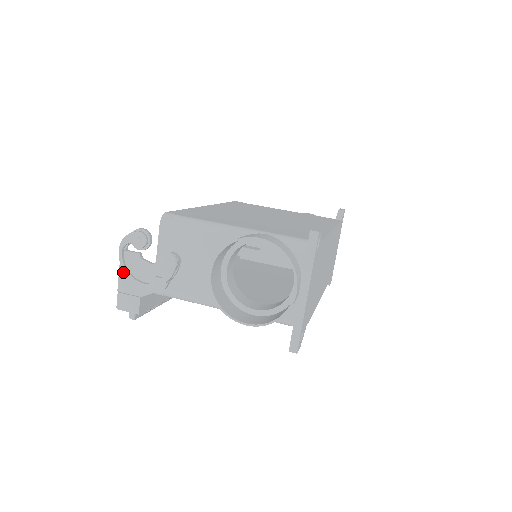
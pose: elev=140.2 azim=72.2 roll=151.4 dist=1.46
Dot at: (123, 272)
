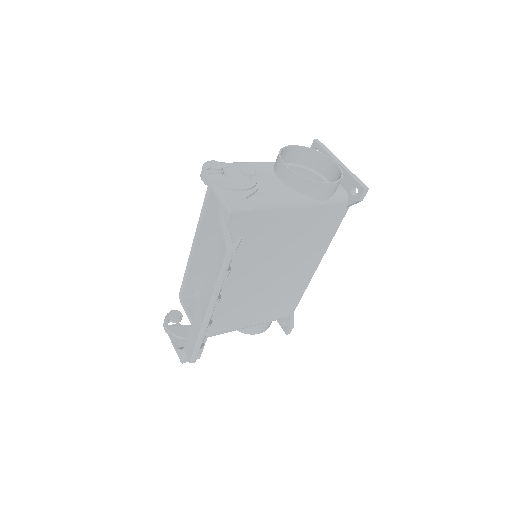
Dot at: (216, 187)
